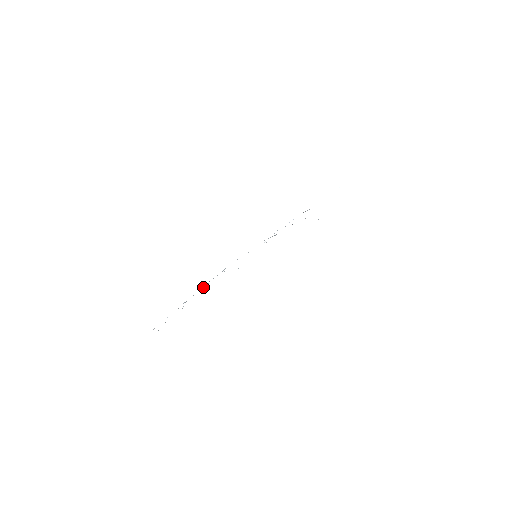
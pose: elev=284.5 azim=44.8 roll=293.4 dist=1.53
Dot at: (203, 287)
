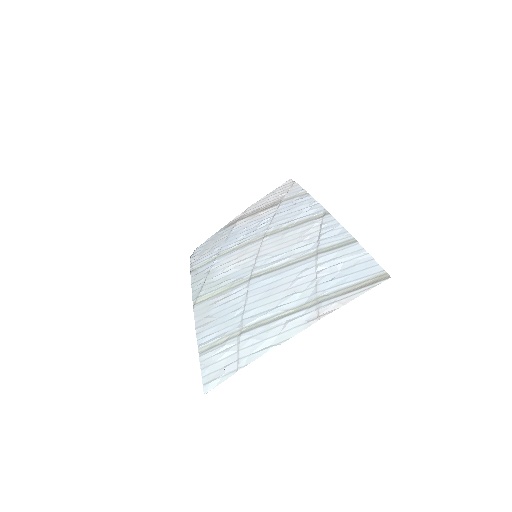
Dot at: (325, 252)
